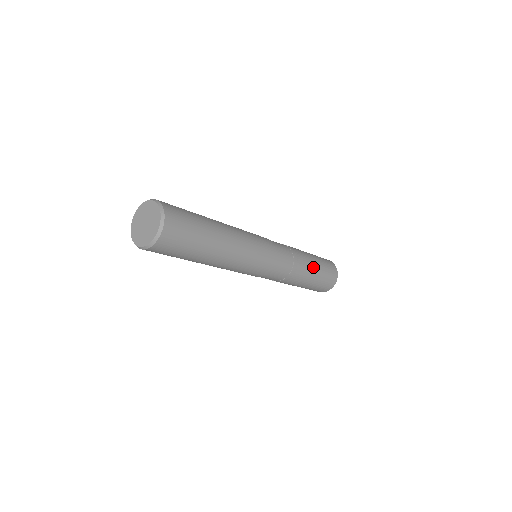
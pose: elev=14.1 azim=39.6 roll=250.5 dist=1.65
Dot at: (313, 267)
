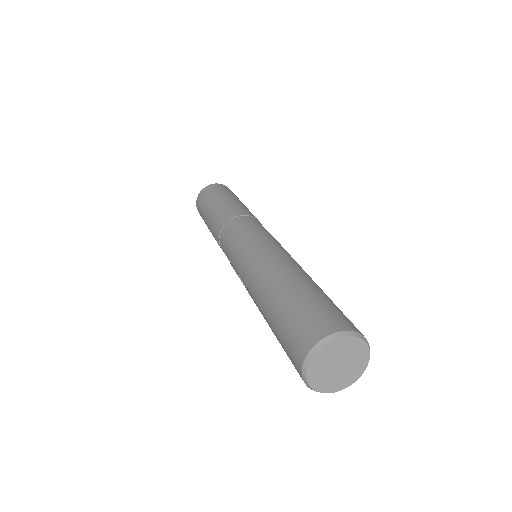
Dot at: occluded
